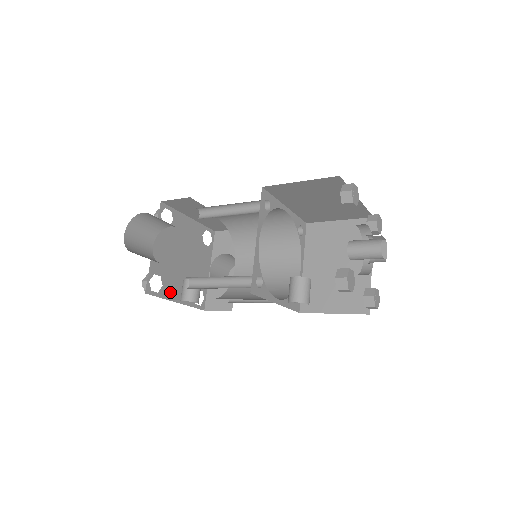
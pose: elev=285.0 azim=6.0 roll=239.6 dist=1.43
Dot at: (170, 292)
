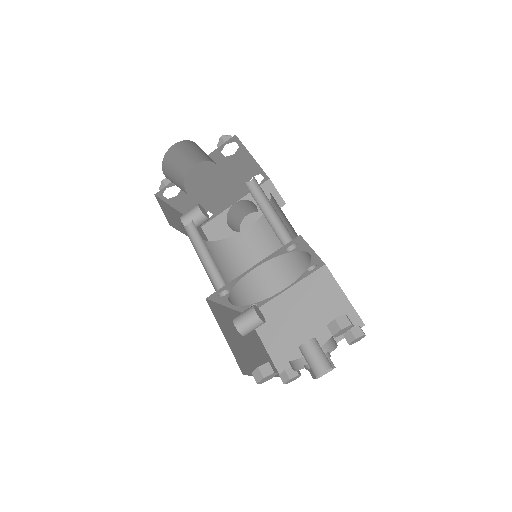
Dot at: (180, 203)
